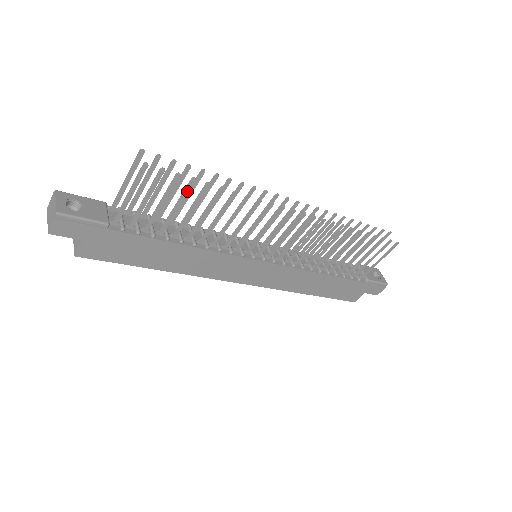
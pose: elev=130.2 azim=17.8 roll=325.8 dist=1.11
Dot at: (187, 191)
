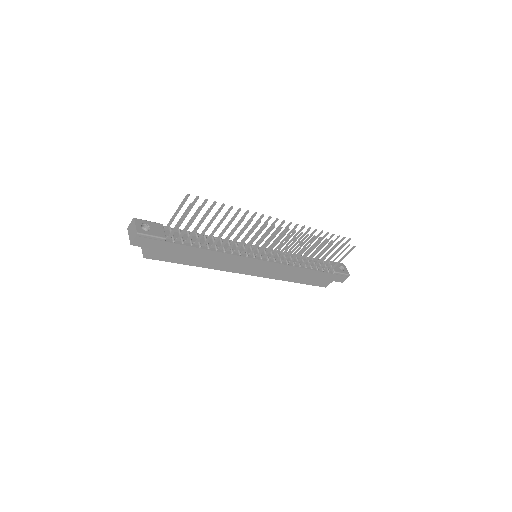
Dot at: (214, 218)
